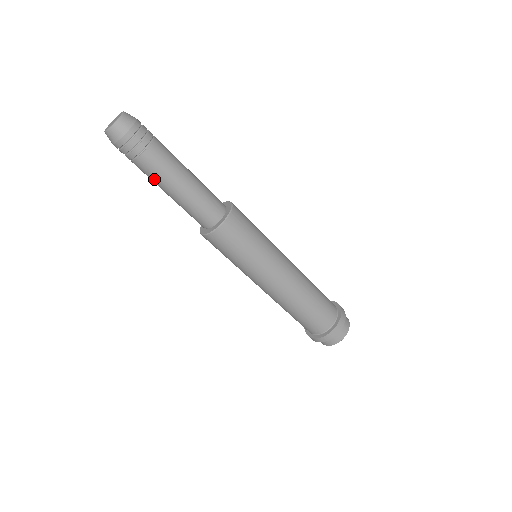
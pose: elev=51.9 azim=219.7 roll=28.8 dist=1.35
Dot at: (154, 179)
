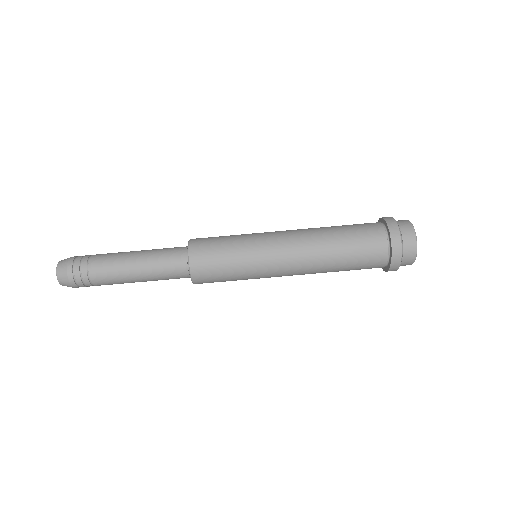
Dot at: (117, 280)
